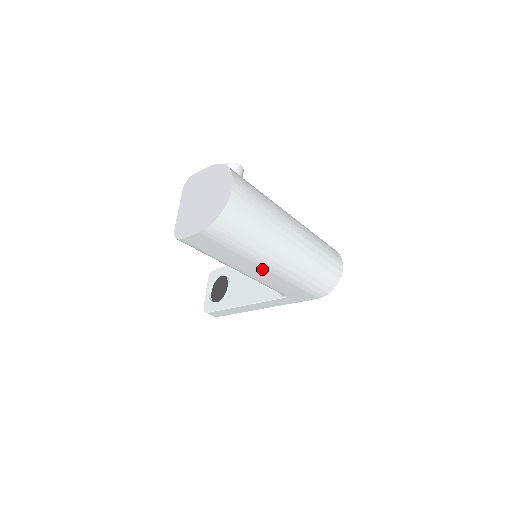
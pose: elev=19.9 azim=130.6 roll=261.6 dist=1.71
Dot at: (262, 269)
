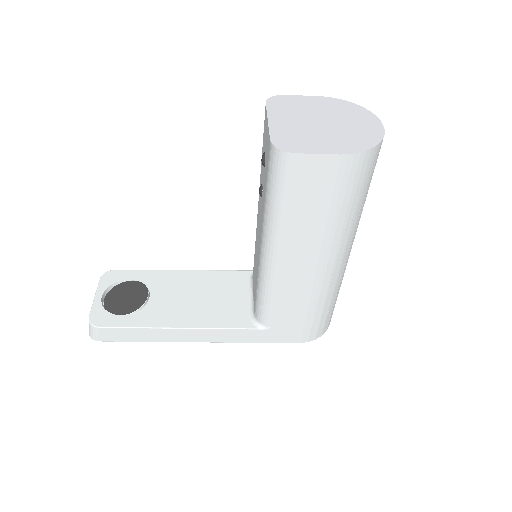
Dot at: (311, 265)
